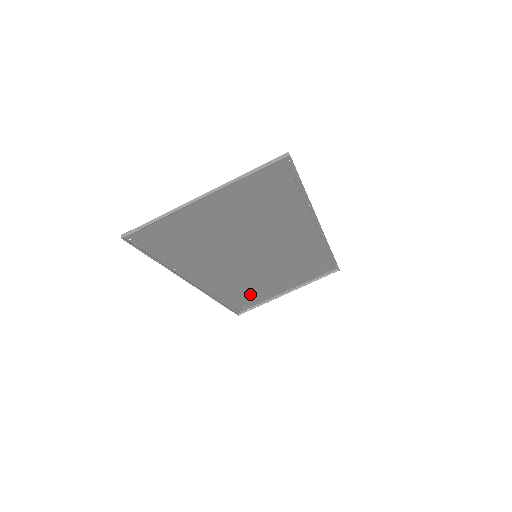
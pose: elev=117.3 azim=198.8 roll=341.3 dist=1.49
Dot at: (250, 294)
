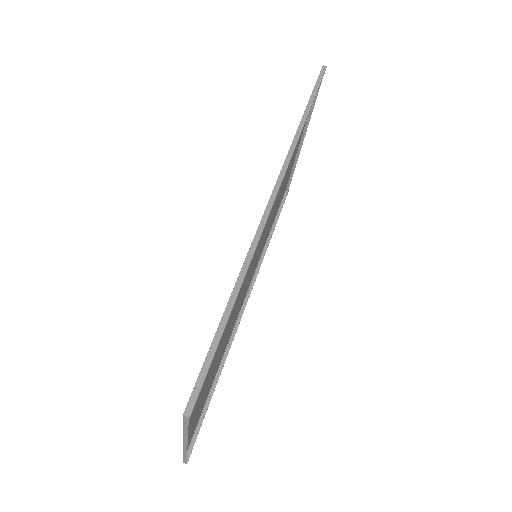
Dot at: occluded
